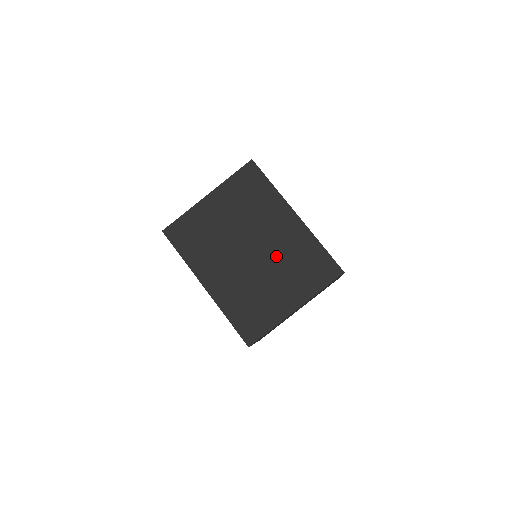
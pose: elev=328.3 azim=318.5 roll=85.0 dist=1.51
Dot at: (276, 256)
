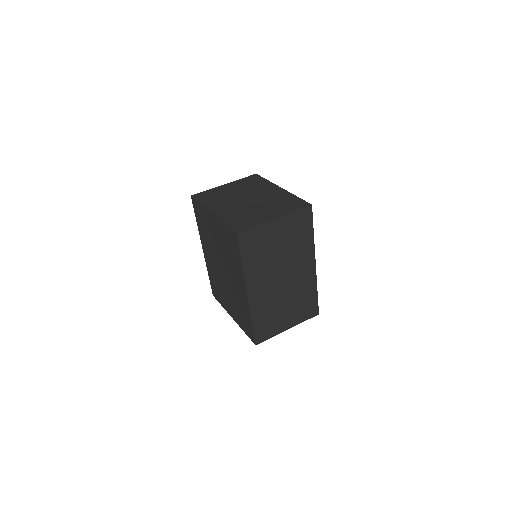
Dot at: (232, 290)
